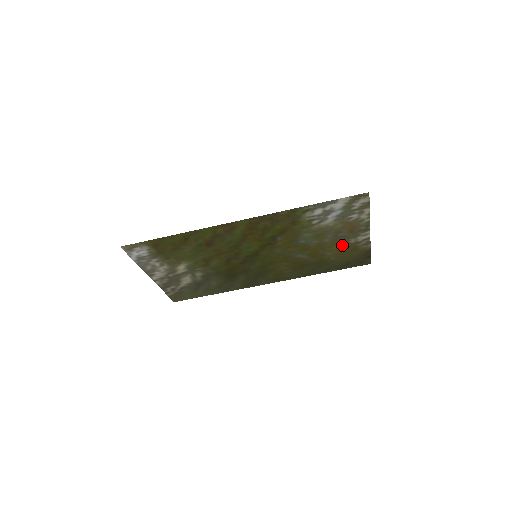
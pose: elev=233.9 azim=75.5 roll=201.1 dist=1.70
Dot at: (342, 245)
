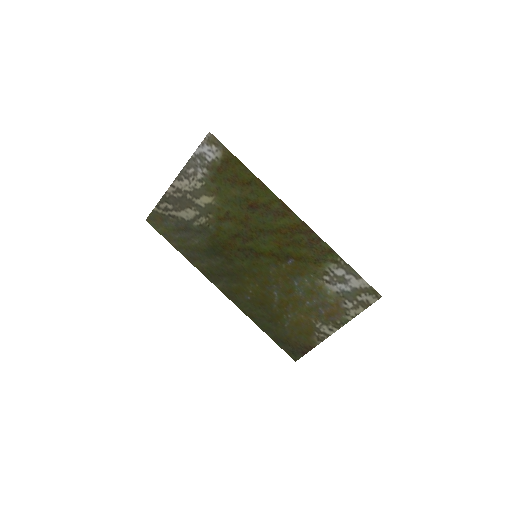
Dot at: (308, 320)
